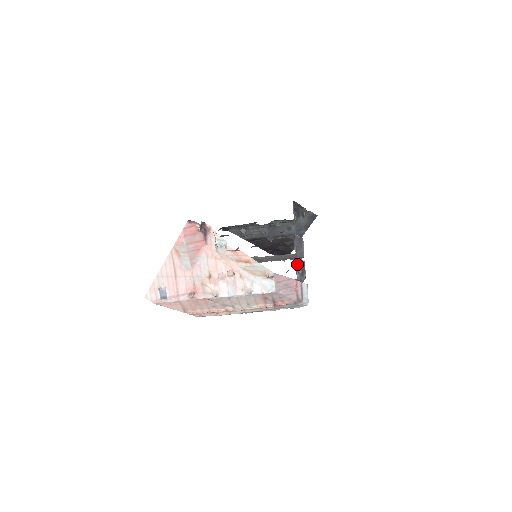
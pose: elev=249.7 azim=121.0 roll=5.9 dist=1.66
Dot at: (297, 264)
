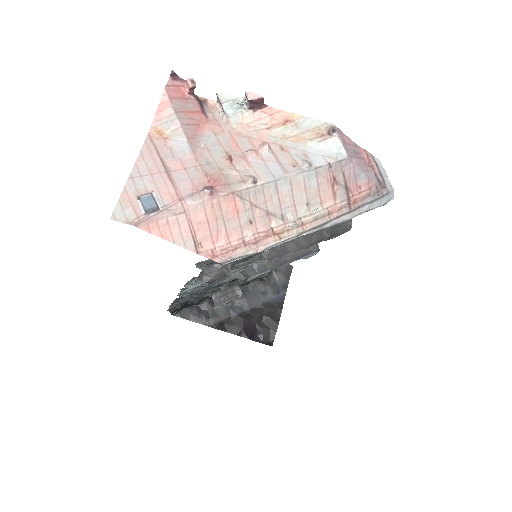
Dot at: occluded
